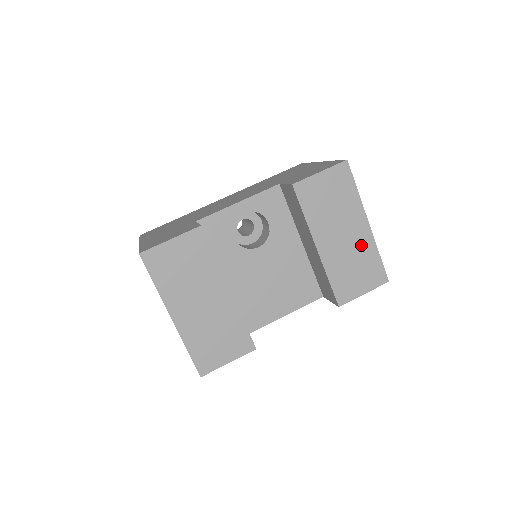
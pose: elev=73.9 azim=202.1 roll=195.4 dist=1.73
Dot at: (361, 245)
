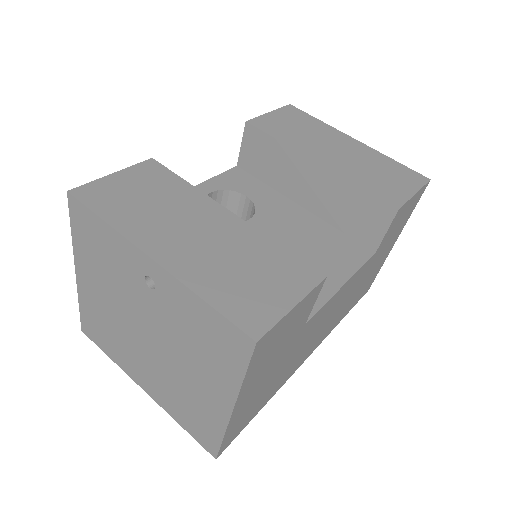
Dot at: (365, 155)
